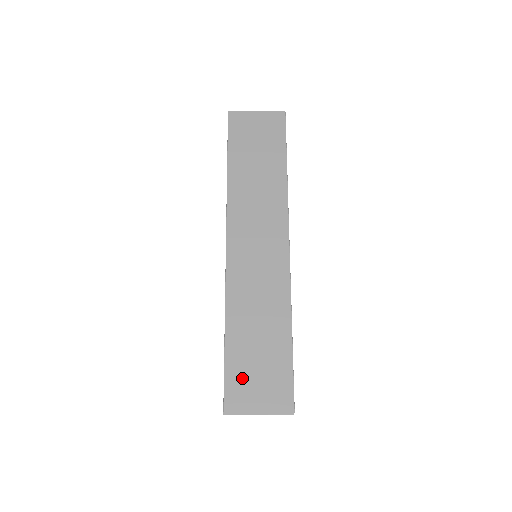
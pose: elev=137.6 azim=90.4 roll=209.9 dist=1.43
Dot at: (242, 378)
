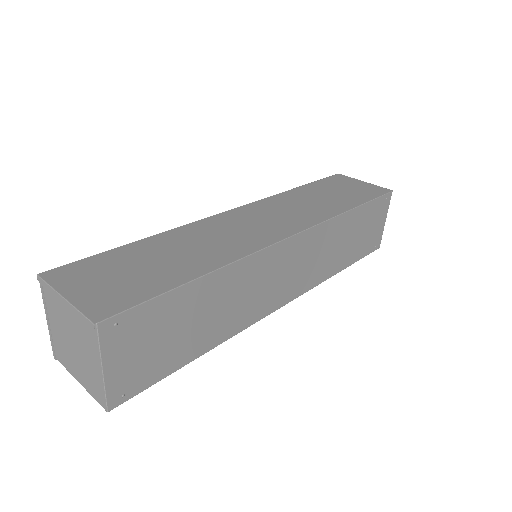
Dot at: (102, 267)
